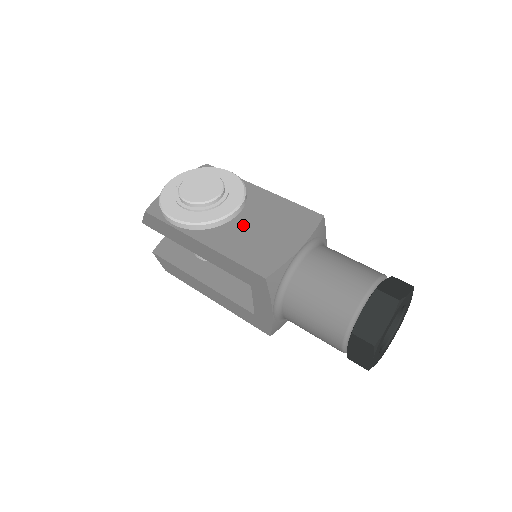
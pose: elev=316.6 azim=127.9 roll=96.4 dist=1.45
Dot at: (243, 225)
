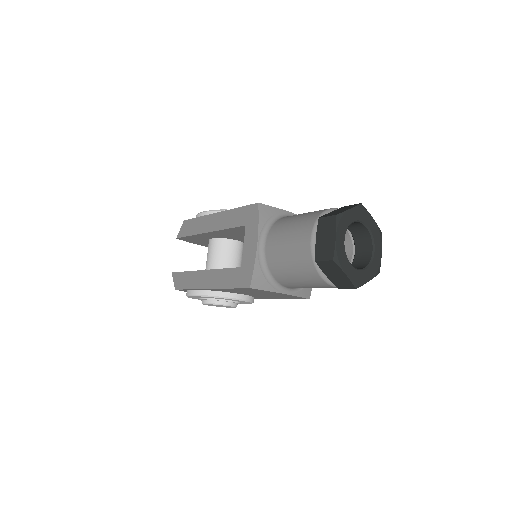
Dot at: occluded
